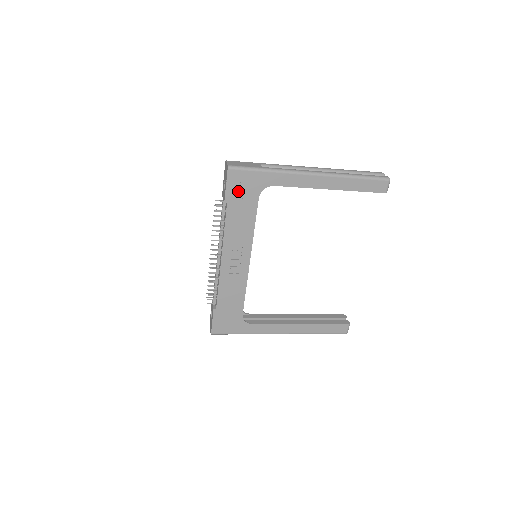
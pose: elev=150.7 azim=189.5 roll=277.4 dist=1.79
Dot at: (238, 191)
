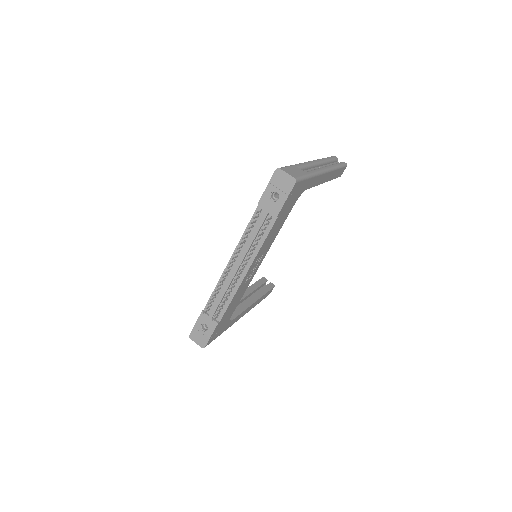
Dot at: (289, 202)
